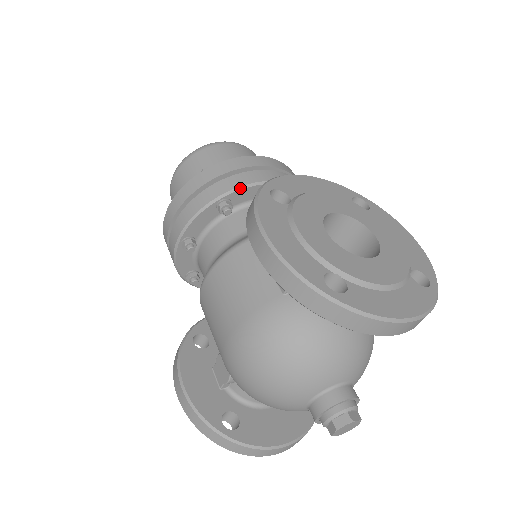
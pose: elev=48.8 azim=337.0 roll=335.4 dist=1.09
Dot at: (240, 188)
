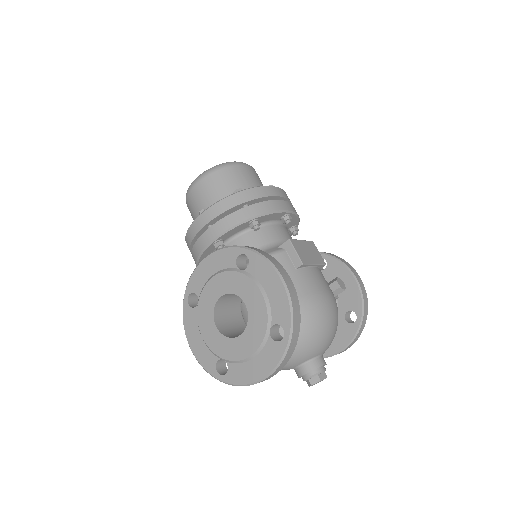
Dot at: (198, 258)
